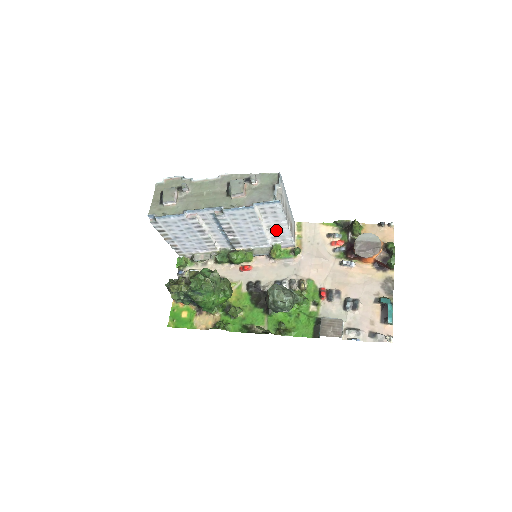
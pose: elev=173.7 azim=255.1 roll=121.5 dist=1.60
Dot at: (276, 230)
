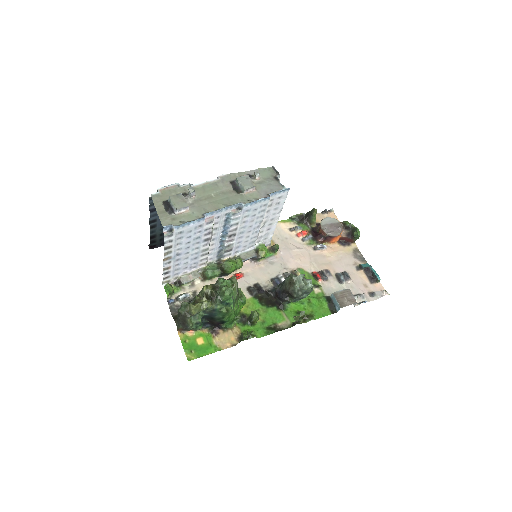
Dot at: (266, 227)
